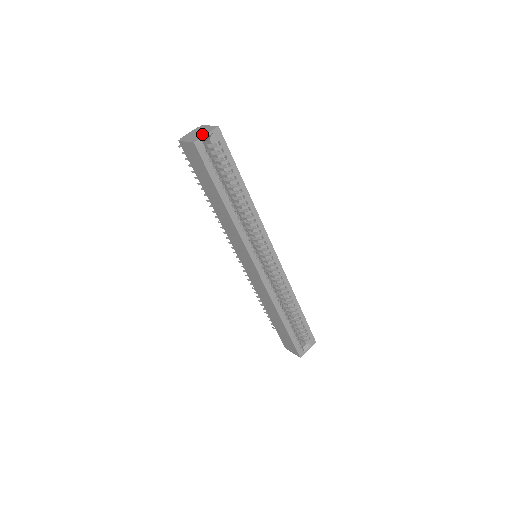
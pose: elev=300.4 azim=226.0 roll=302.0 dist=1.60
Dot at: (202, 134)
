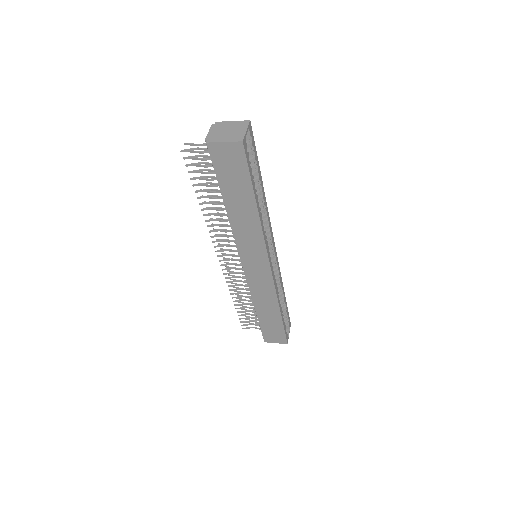
Dot at: (239, 131)
